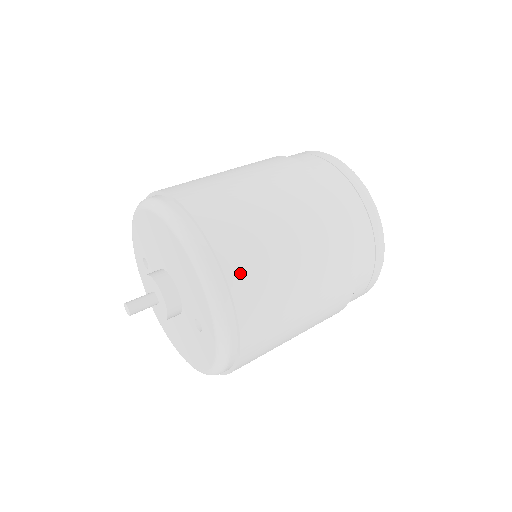
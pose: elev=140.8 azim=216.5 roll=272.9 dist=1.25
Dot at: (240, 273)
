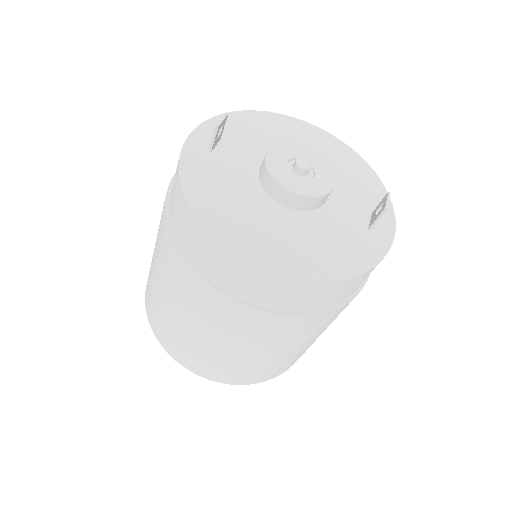
Dot at: (281, 372)
